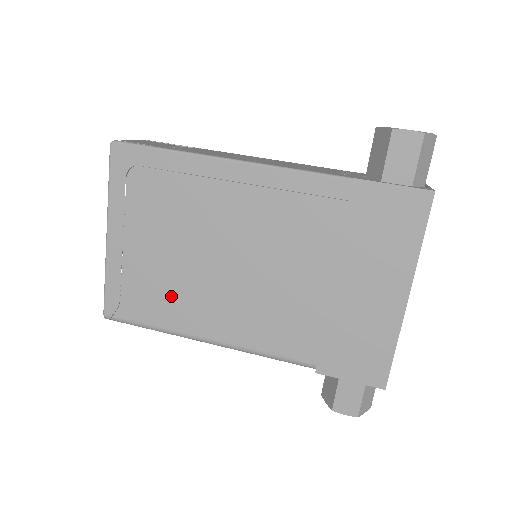
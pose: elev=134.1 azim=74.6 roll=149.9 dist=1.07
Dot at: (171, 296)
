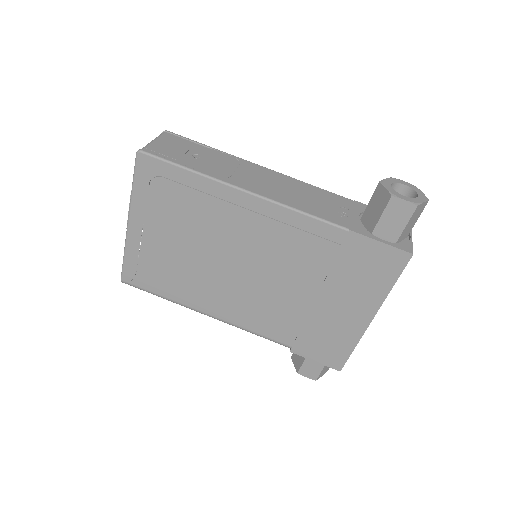
Dot at: (181, 279)
